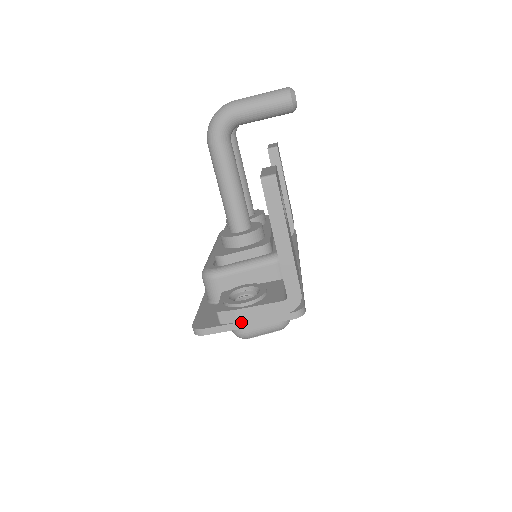
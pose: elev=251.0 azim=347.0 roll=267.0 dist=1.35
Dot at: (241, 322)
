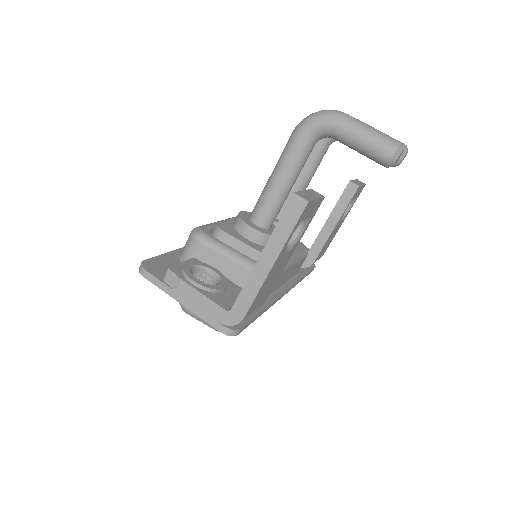
Dot at: (179, 294)
